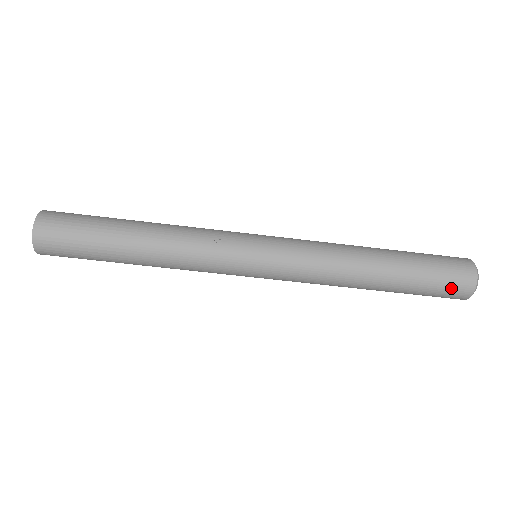
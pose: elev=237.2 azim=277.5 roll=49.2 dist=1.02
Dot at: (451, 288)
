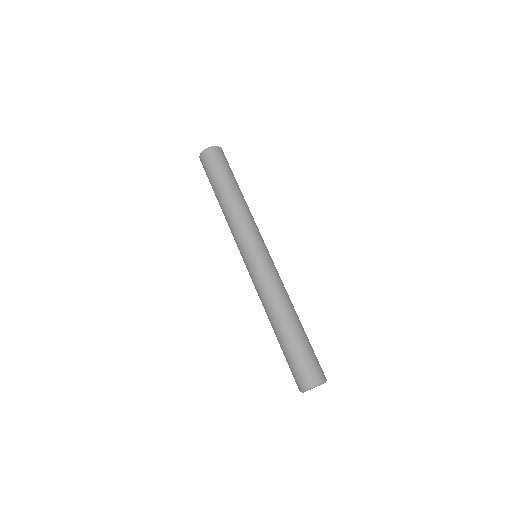
Dot at: (307, 369)
